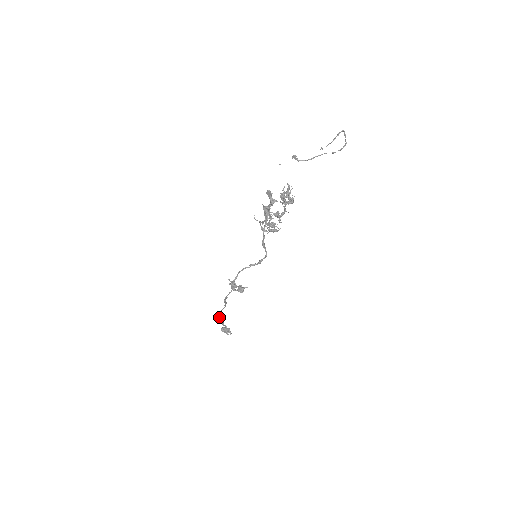
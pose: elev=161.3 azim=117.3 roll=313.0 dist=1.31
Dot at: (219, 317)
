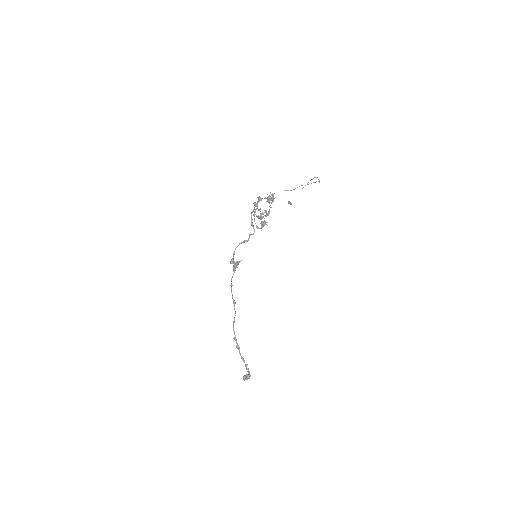
Dot at: (234, 337)
